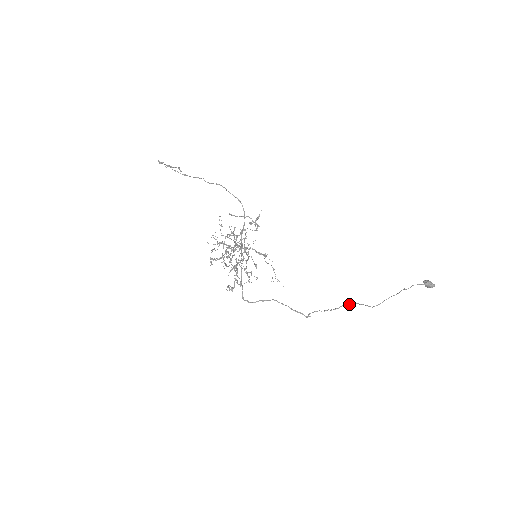
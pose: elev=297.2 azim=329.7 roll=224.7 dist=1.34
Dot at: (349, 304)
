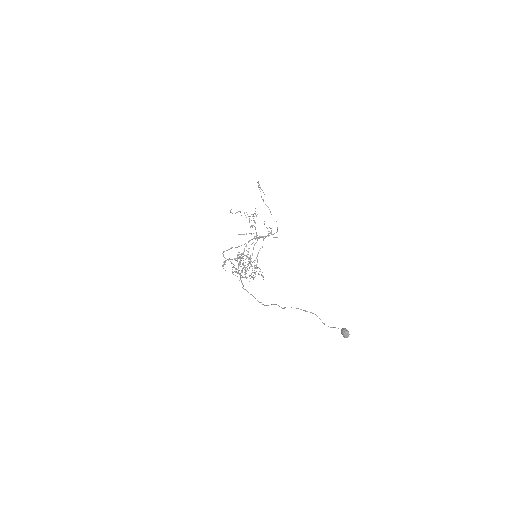
Dot at: (276, 304)
